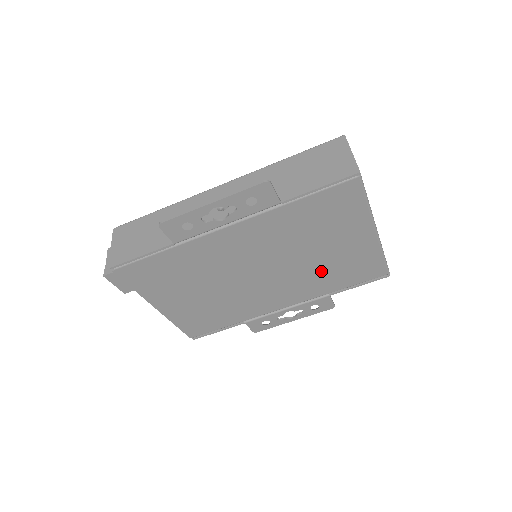
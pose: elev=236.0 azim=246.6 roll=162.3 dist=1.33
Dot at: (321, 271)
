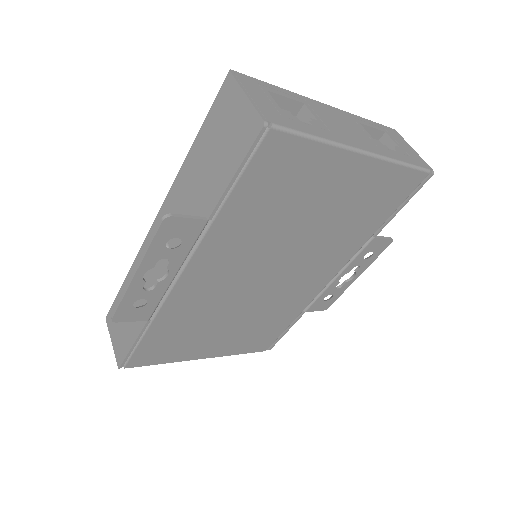
Dot at: (337, 229)
